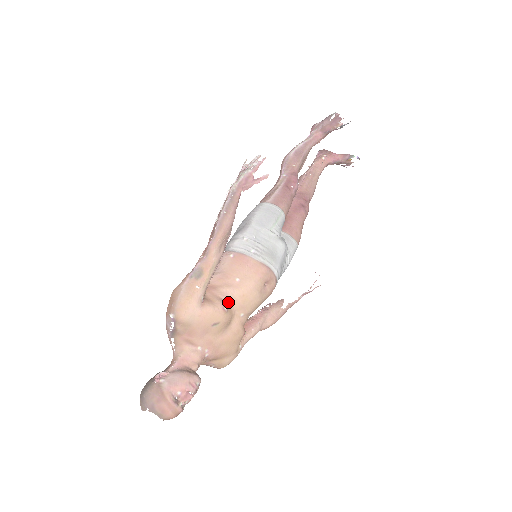
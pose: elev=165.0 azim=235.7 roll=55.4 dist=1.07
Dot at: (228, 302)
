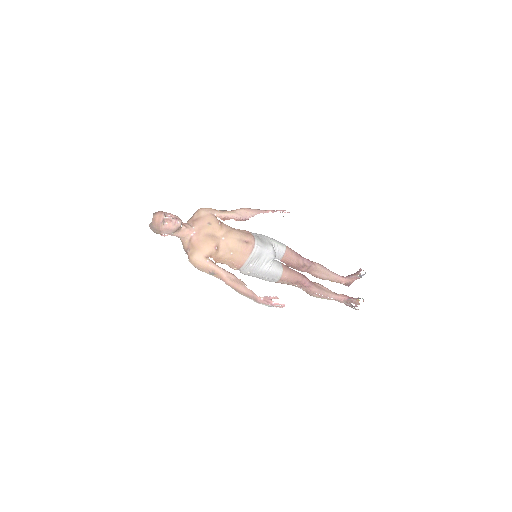
Dot at: (223, 227)
